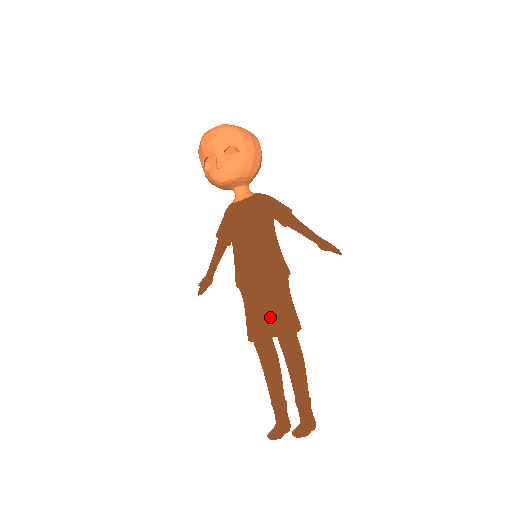
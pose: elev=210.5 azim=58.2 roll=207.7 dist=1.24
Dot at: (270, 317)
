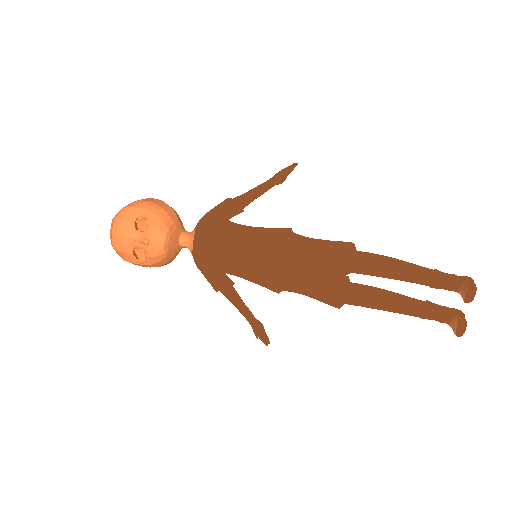
Dot at: (324, 267)
